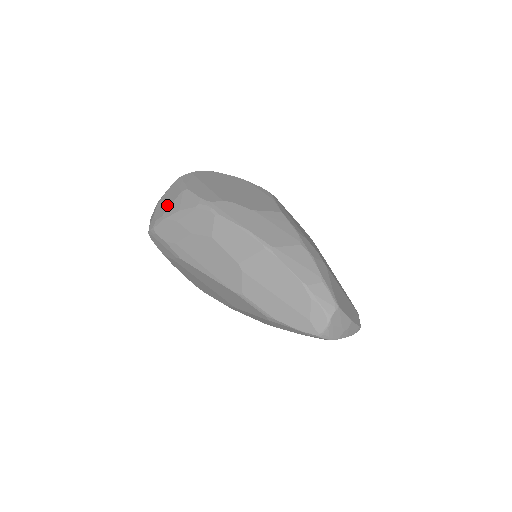
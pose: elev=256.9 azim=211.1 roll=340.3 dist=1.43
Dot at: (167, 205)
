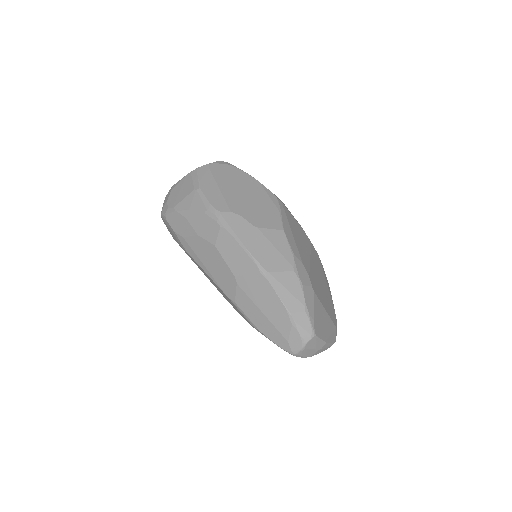
Dot at: (180, 197)
